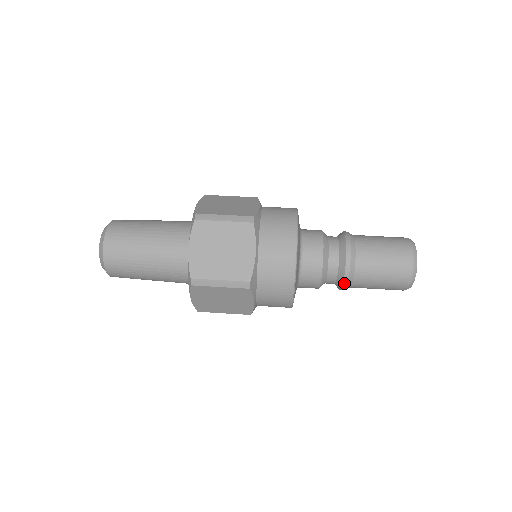
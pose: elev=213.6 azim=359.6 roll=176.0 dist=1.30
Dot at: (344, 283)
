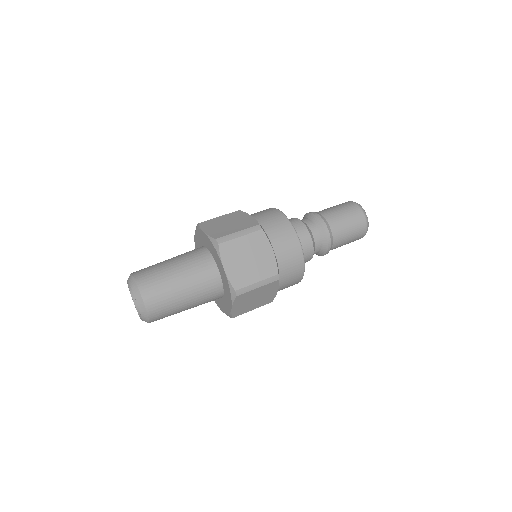
Dot at: (319, 255)
